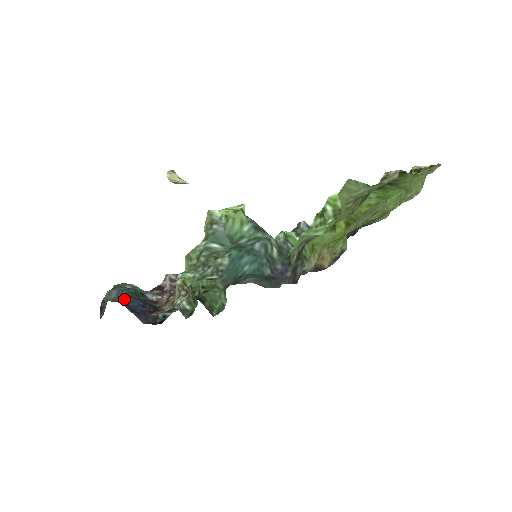
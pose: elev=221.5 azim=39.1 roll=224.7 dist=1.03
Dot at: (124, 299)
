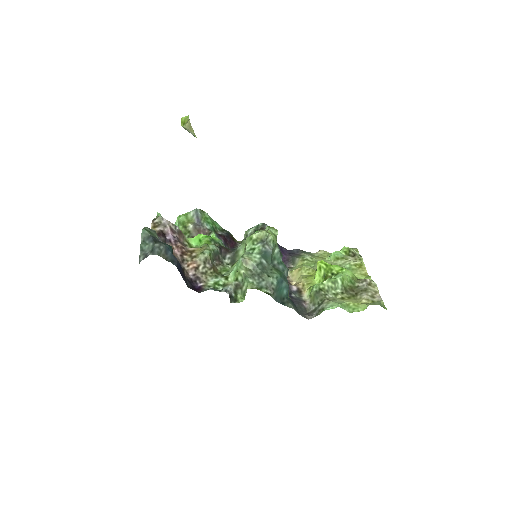
Dot at: (173, 260)
